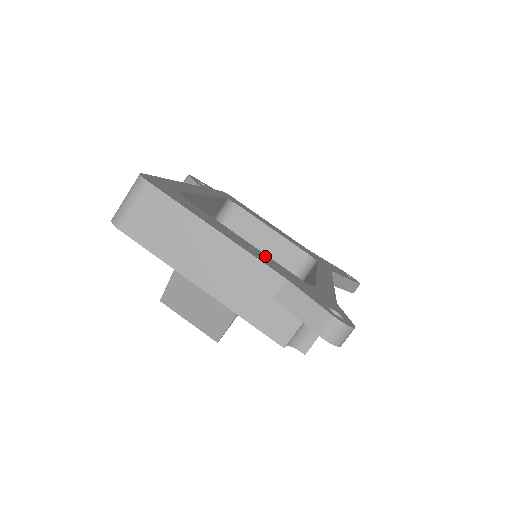
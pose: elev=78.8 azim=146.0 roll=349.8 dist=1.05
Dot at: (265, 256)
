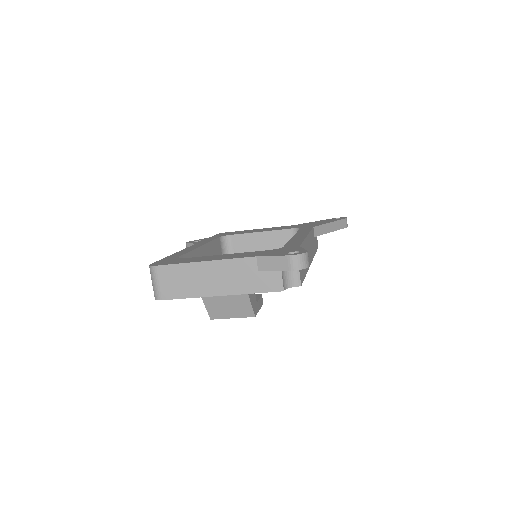
Dot at: (242, 254)
